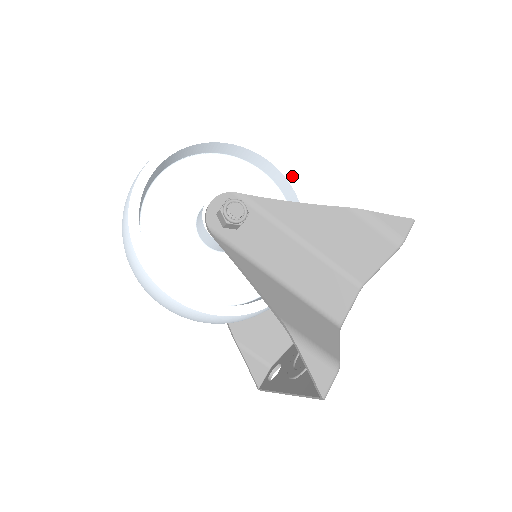
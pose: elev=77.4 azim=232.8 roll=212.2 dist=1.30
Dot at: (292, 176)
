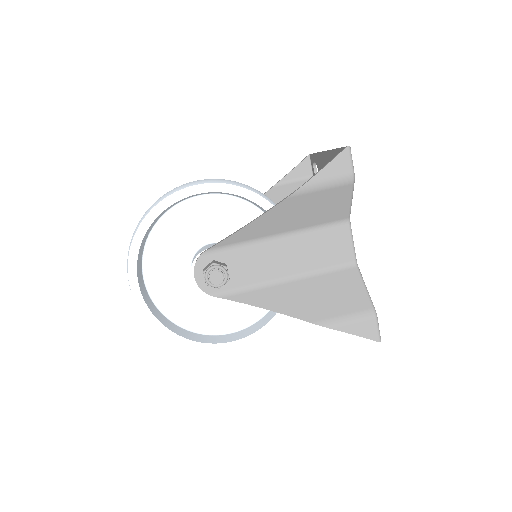
Dot at: (224, 185)
